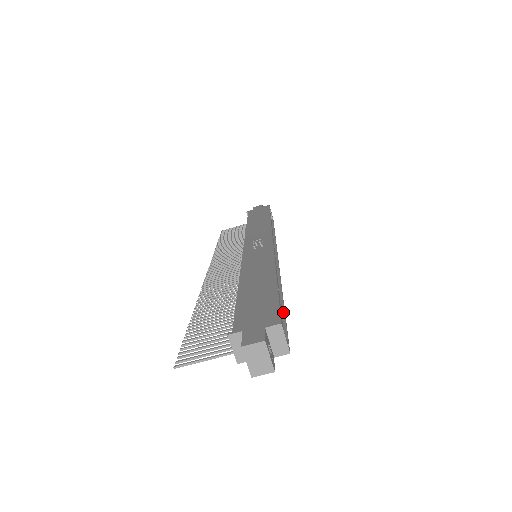
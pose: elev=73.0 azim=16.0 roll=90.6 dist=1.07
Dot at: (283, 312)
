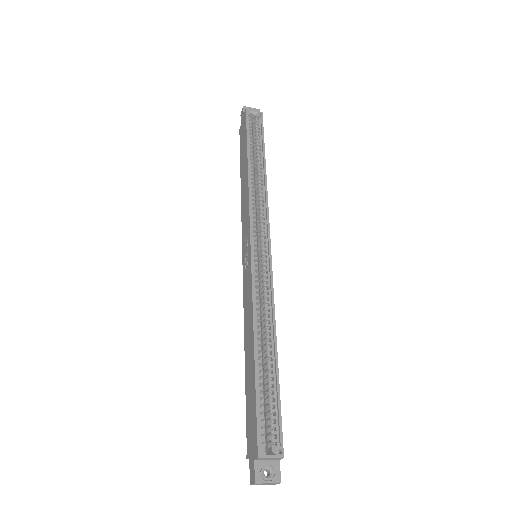
Dot at: (276, 385)
